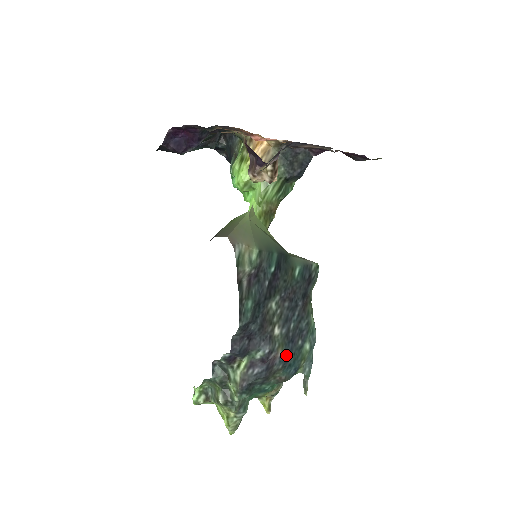
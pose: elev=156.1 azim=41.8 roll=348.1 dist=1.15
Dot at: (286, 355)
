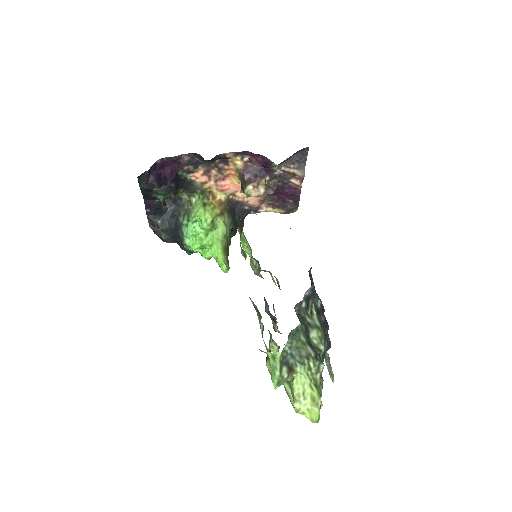
Dot at: occluded
